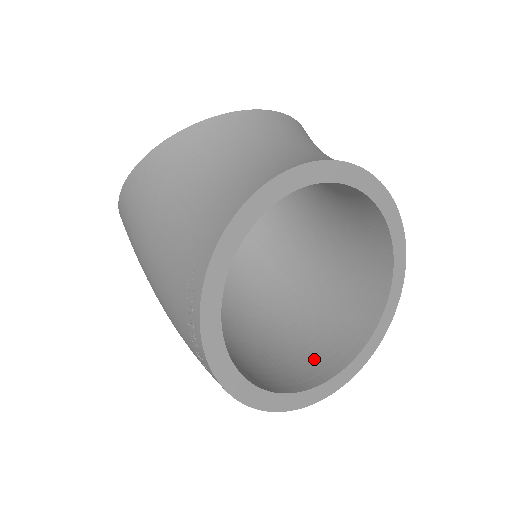
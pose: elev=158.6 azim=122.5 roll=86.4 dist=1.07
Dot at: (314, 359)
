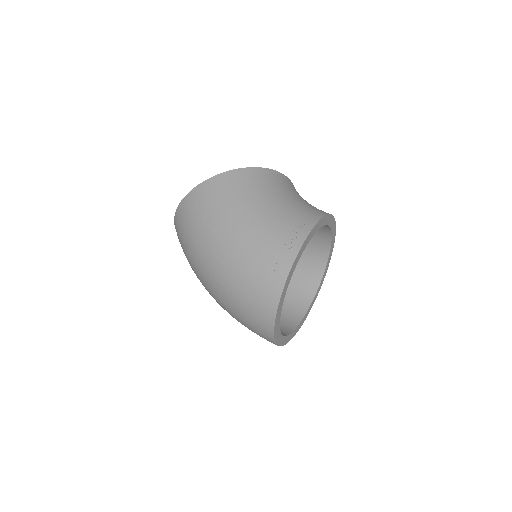
Dot at: occluded
